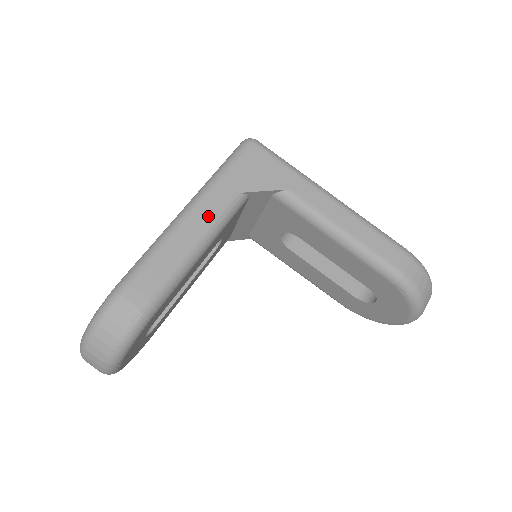
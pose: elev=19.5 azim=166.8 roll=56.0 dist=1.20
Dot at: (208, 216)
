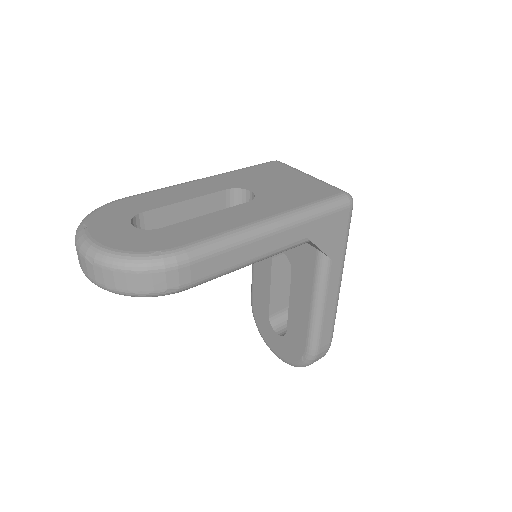
Dot at: (280, 244)
